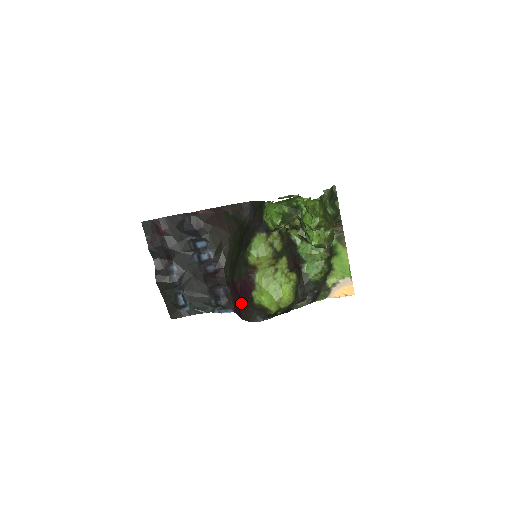
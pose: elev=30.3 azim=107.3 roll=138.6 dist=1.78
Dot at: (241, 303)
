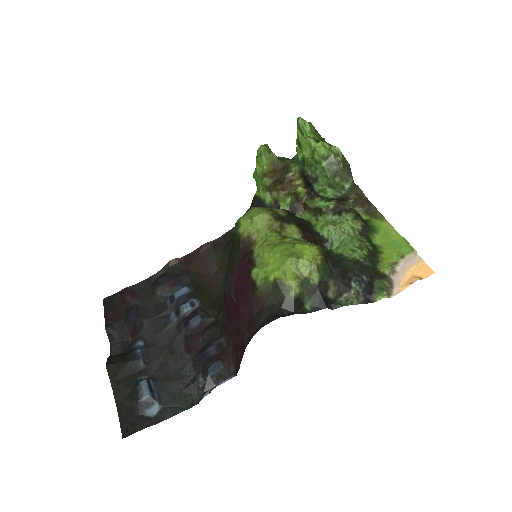
Dot at: (241, 322)
